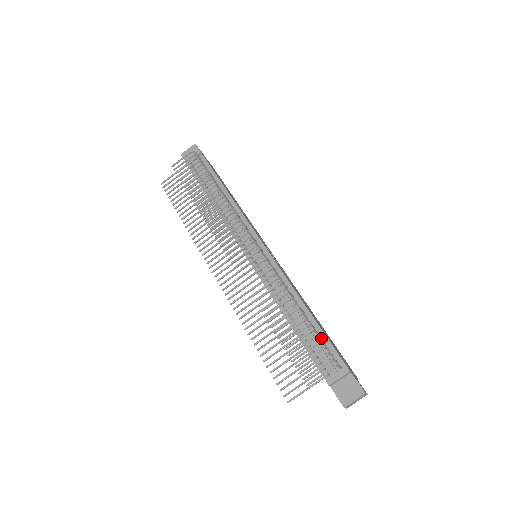
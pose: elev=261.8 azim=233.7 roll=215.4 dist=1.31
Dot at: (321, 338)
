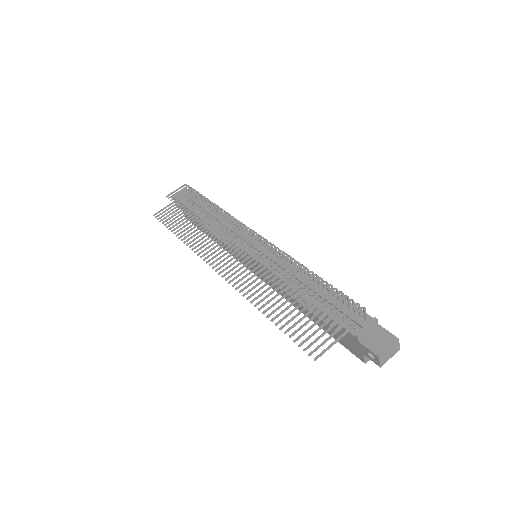
Dot at: (339, 297)
